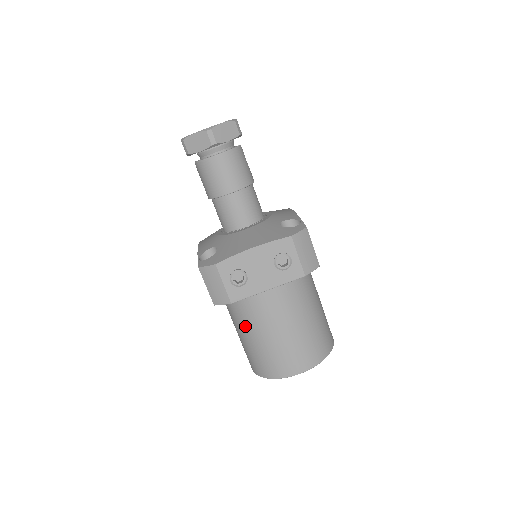
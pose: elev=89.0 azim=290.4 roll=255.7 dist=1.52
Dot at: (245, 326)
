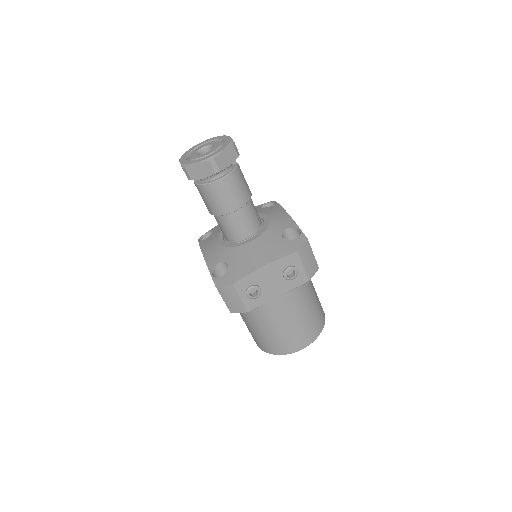
Dot at: (254, 319)
